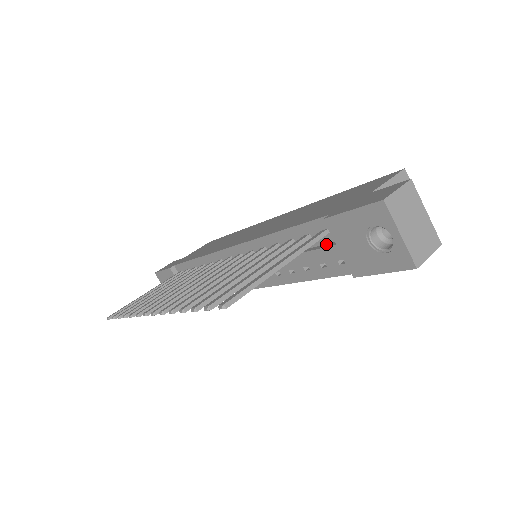
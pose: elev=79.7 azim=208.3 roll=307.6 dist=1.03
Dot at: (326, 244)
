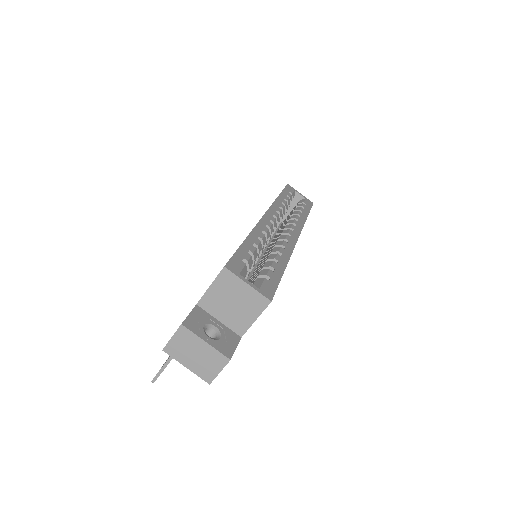
Dot at: occluded
